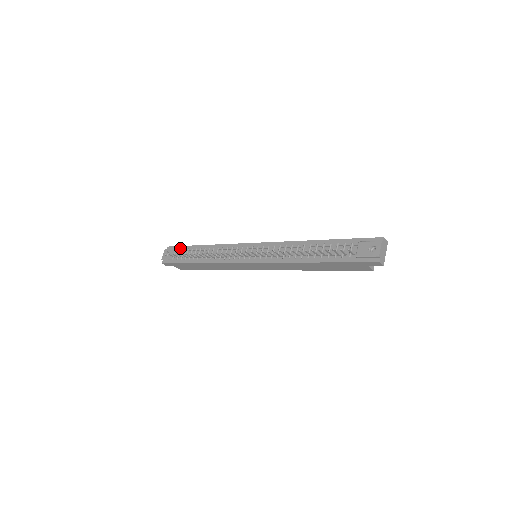
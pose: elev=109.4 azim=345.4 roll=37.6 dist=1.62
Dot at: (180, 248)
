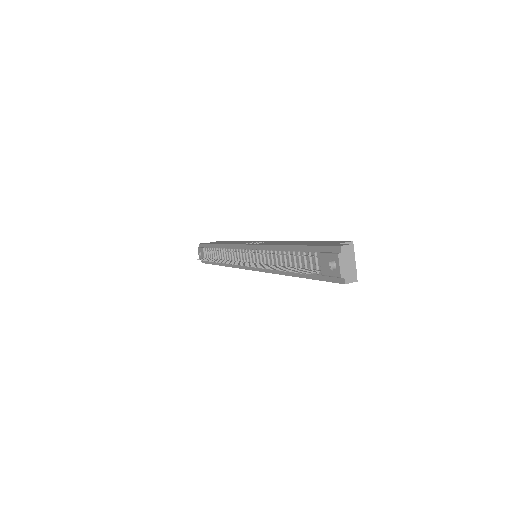
Dot at: (205, 247)
